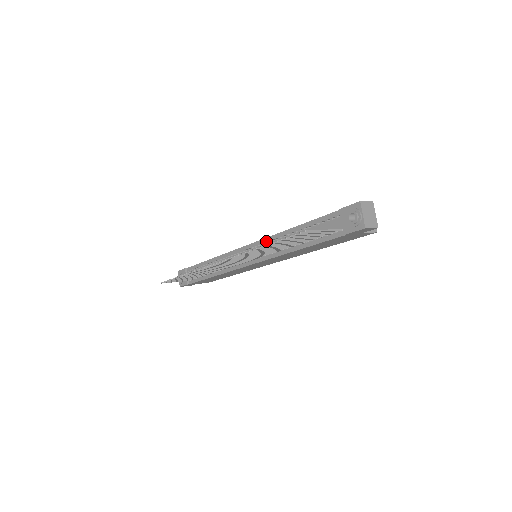
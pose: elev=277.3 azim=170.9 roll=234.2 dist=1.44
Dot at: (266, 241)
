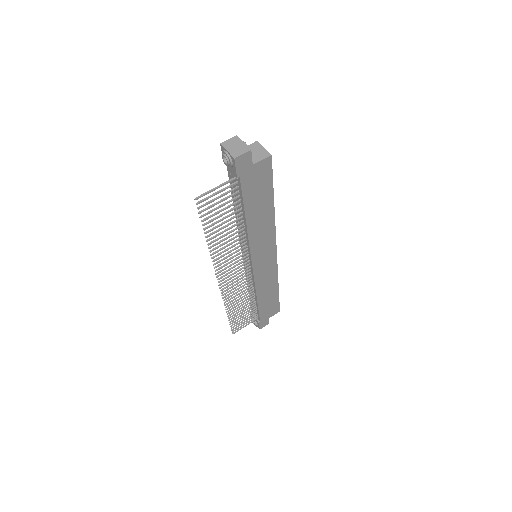
Dot at: occluded
